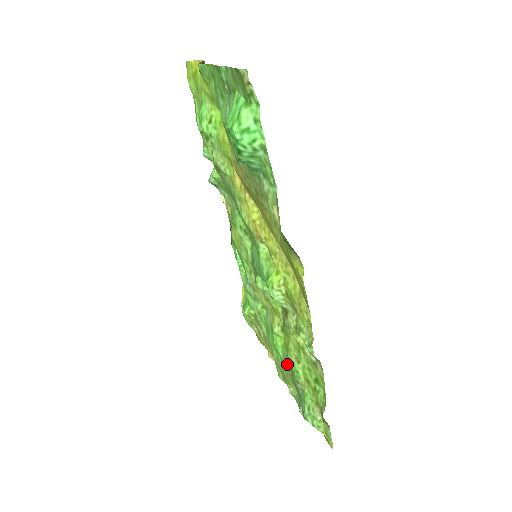
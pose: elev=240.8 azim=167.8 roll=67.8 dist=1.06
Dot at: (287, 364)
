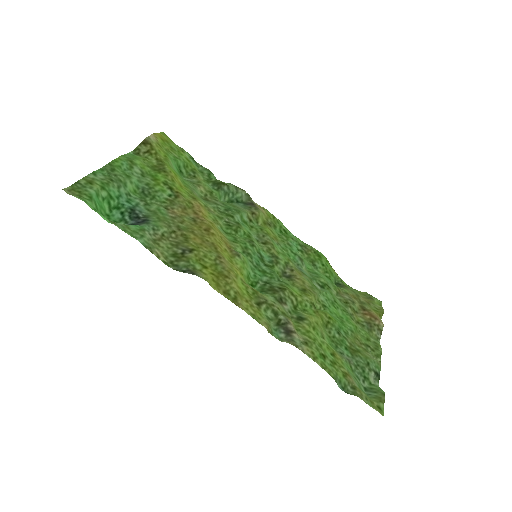
Dot at: (343, 335)
